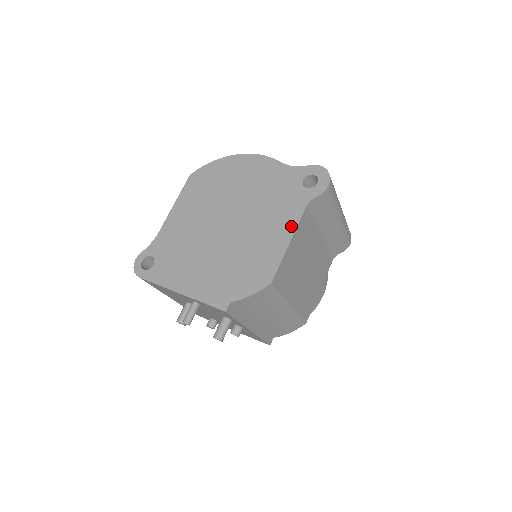
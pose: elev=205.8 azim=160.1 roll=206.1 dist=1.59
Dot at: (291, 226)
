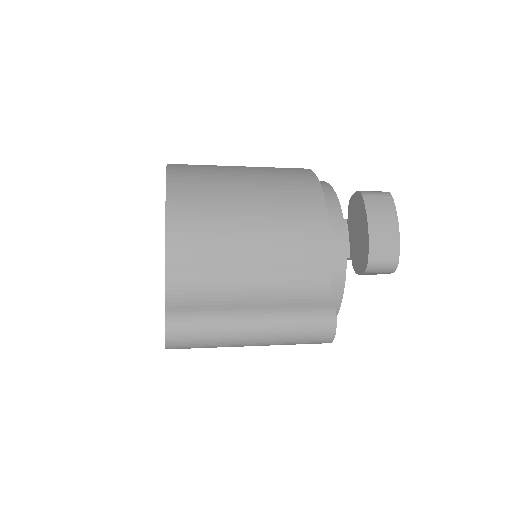
Dot at: occluded
